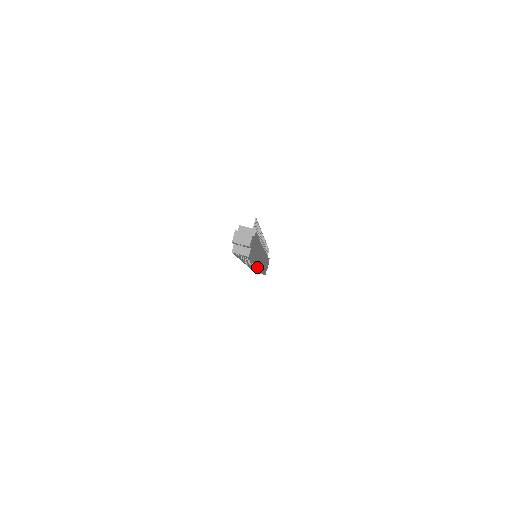
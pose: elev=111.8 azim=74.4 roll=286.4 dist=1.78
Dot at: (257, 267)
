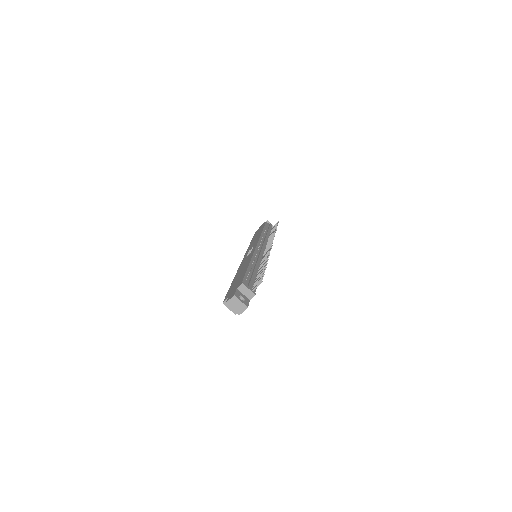
Dot at: occluded
